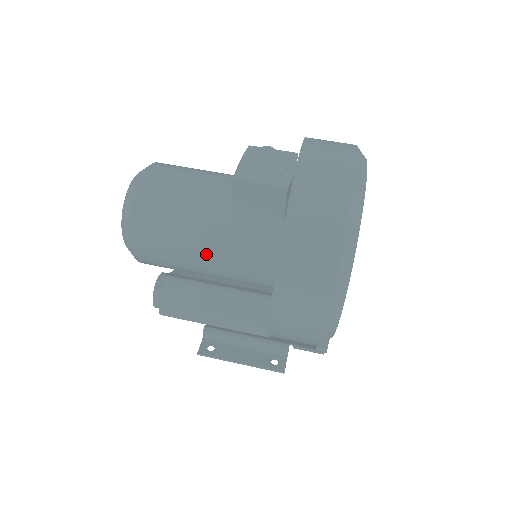
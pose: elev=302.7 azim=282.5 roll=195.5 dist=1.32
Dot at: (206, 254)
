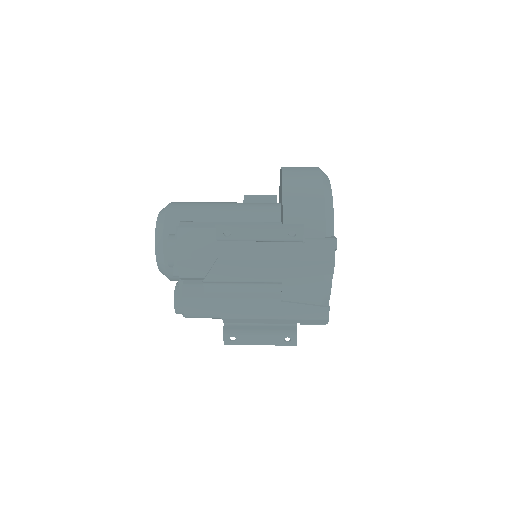
Dot at: (226, 205)
